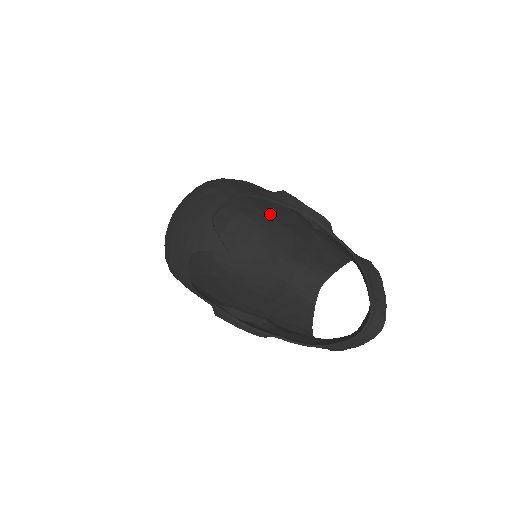
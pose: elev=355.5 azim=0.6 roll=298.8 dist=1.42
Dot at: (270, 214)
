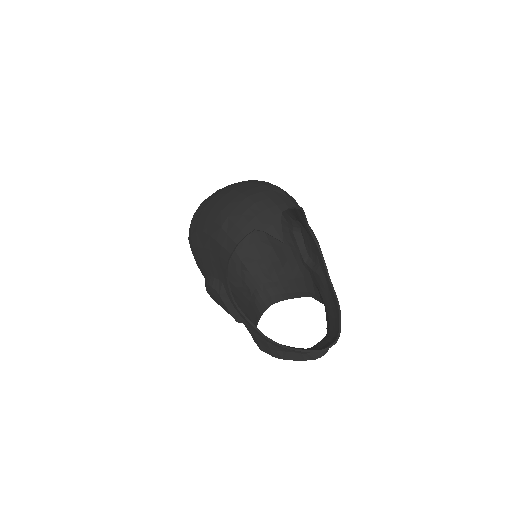
Dot at: occluded
